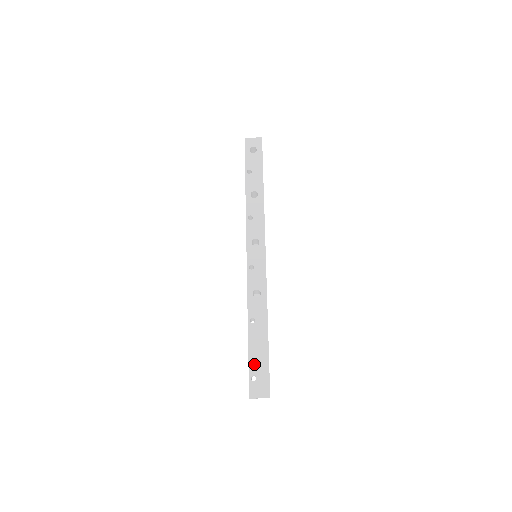
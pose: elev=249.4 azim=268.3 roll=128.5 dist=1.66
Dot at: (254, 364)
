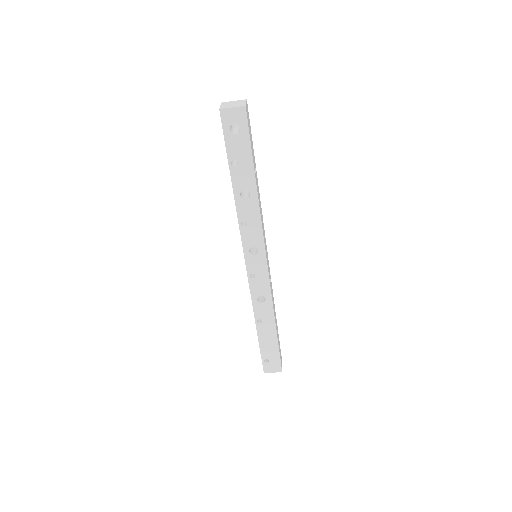
Dot at: (265, 352)
